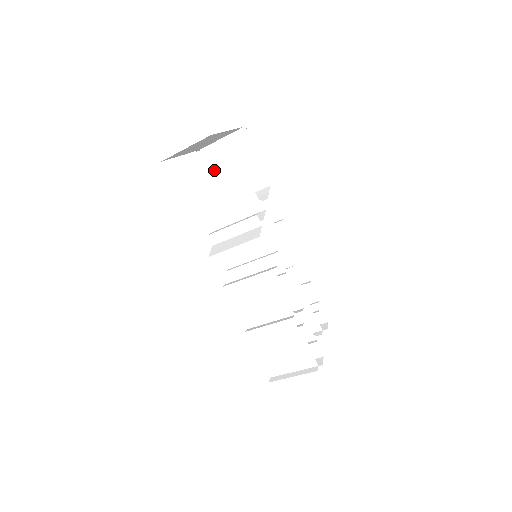
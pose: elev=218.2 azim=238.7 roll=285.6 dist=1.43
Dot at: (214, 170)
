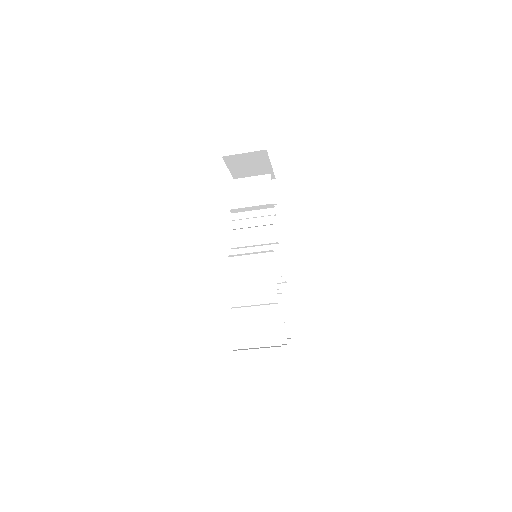
Dot at: (253, 181)
